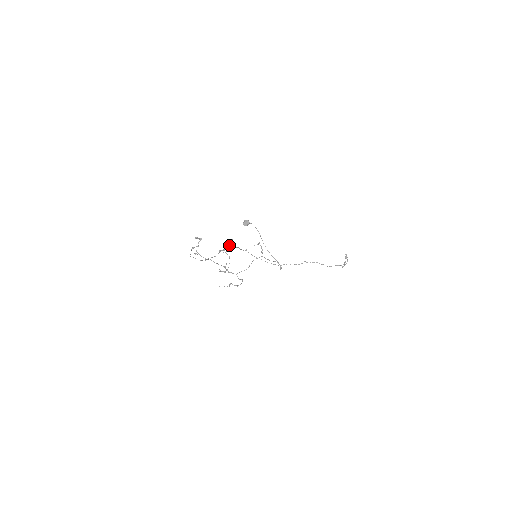
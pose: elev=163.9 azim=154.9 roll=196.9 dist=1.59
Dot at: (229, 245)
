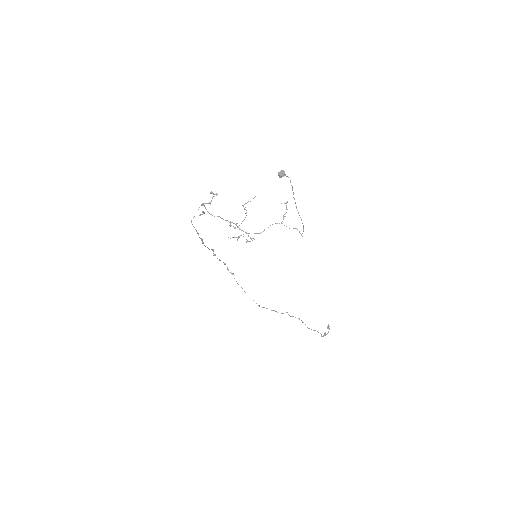
Dot at: occluded
